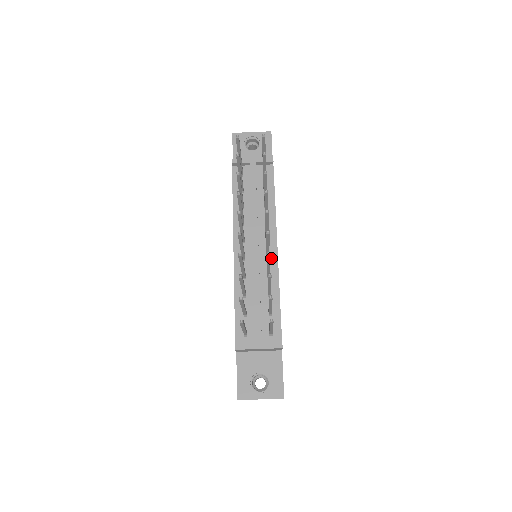
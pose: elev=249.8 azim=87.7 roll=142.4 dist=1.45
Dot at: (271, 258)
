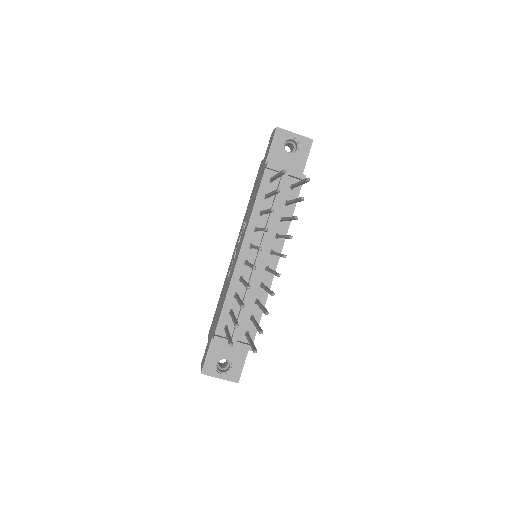
Dot at: occluded
